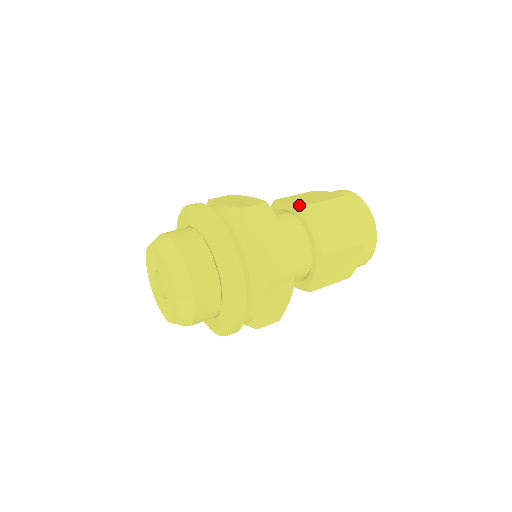
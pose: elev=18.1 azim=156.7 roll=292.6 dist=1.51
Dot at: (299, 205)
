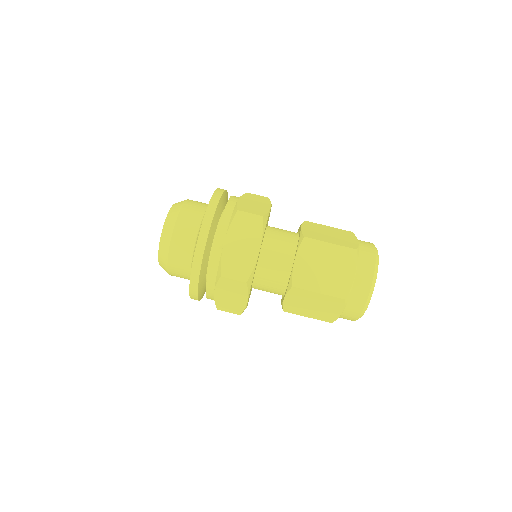
Dot at: occluded
